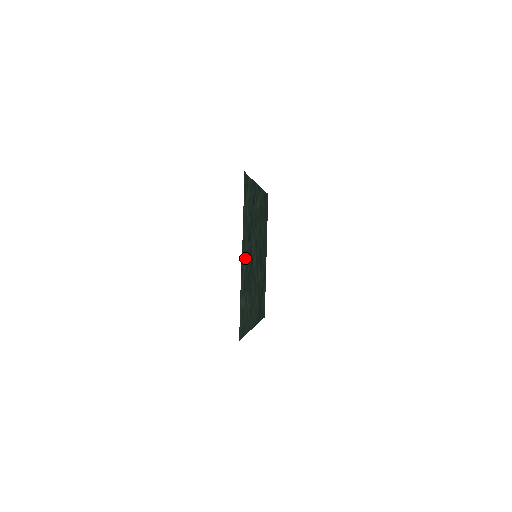
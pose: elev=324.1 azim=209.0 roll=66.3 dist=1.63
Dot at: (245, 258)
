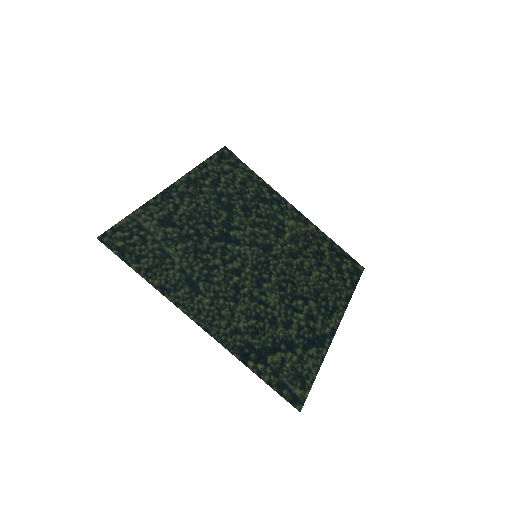
Dot at: (192, 203)
